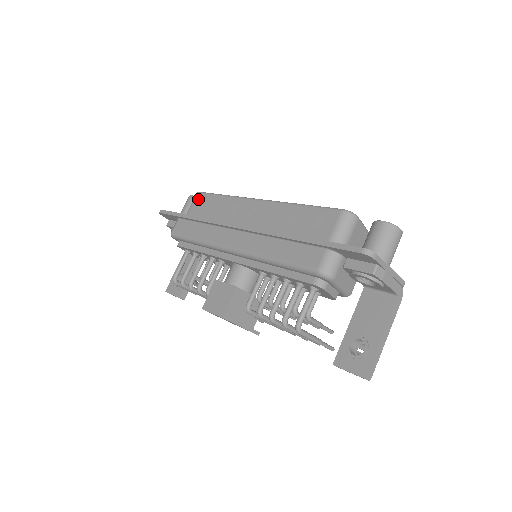
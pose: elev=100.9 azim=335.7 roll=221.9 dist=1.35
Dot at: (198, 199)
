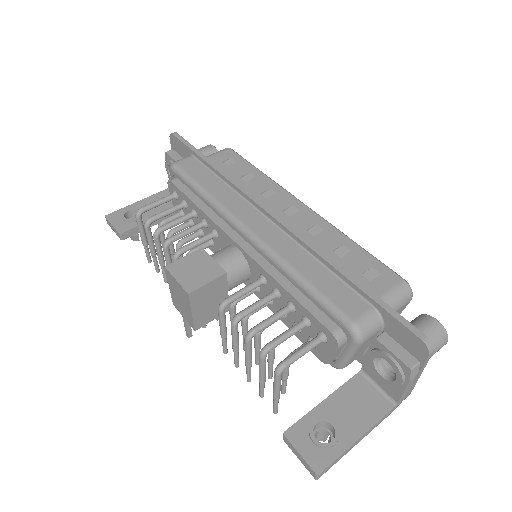
Dot at: (227, 154)
